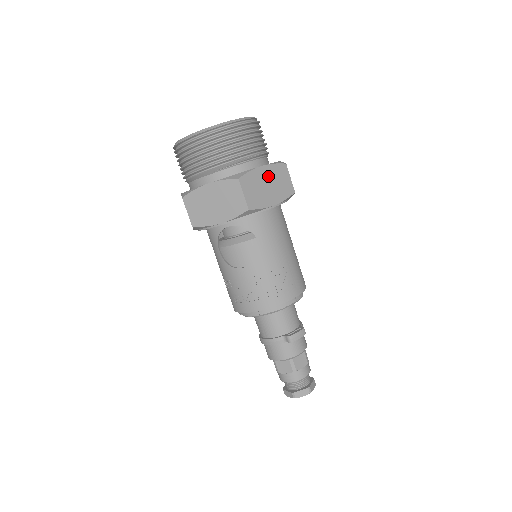
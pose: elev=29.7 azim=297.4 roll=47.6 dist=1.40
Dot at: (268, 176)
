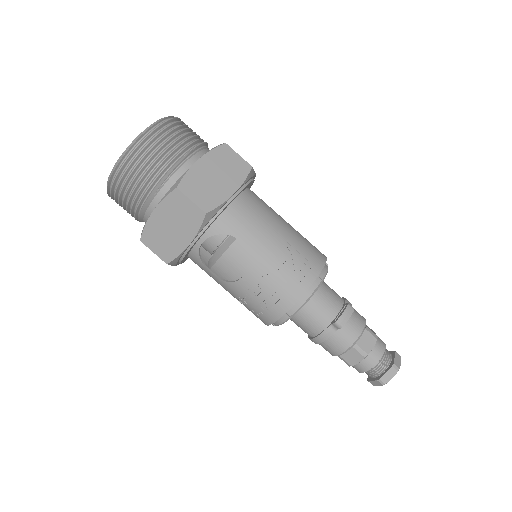
Dot at: (211, 167)
